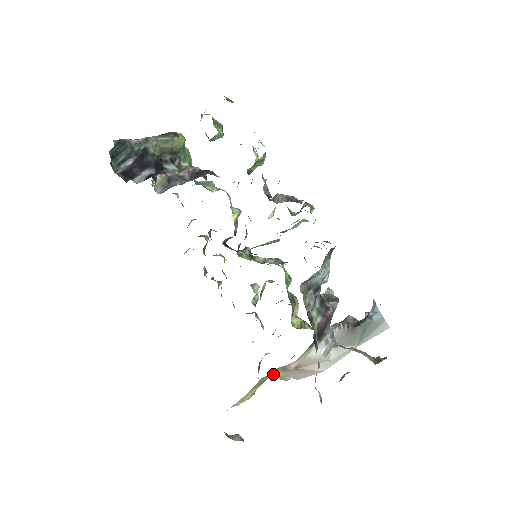
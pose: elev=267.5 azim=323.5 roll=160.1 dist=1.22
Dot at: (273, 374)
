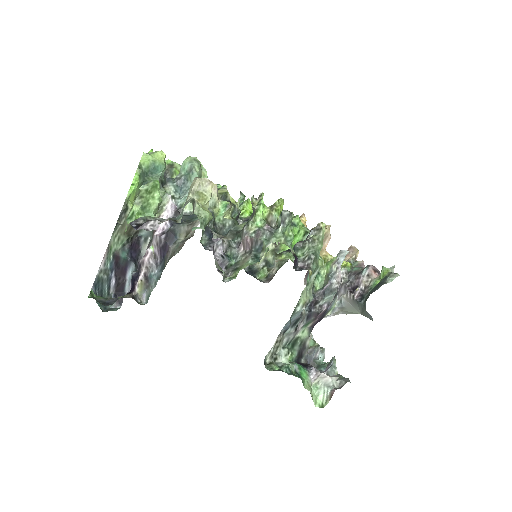
Dot at: occluded
